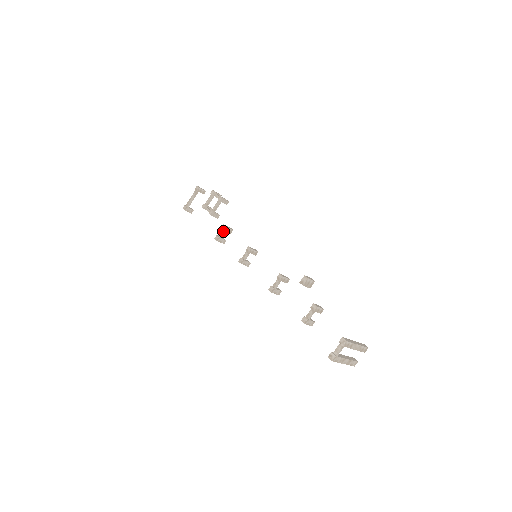
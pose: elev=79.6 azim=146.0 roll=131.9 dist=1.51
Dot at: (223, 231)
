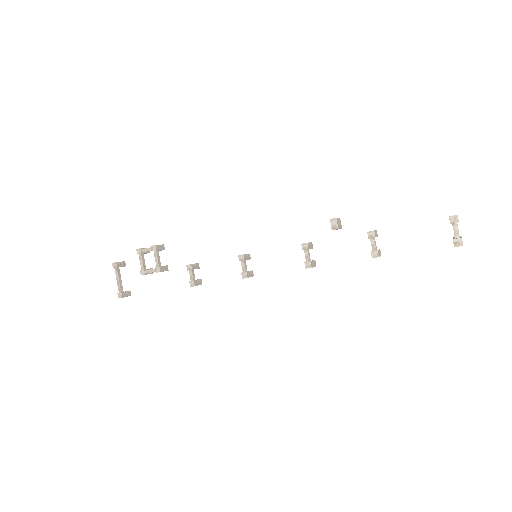
Dot at: (192, 272)
